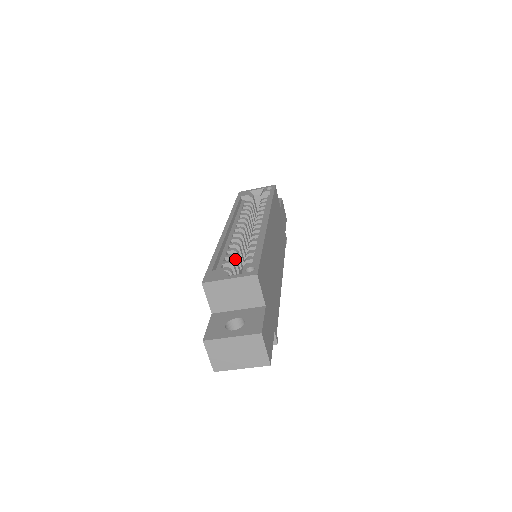
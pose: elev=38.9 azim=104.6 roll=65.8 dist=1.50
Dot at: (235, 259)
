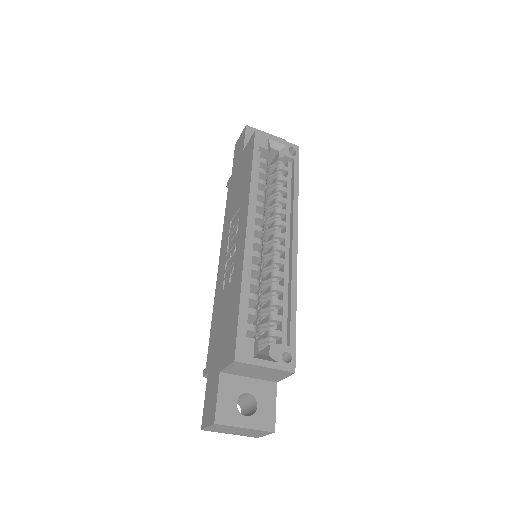
Dot at: (258, 302)
